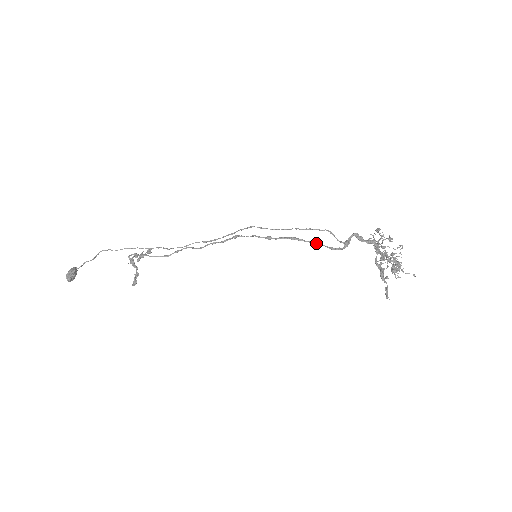
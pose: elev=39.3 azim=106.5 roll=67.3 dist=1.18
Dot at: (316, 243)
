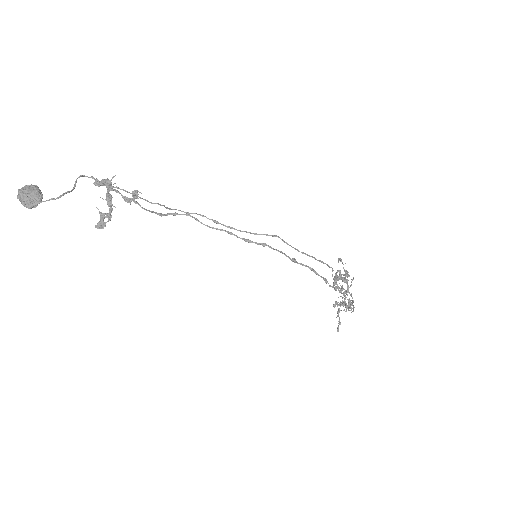
Dot at: (325, 280)
